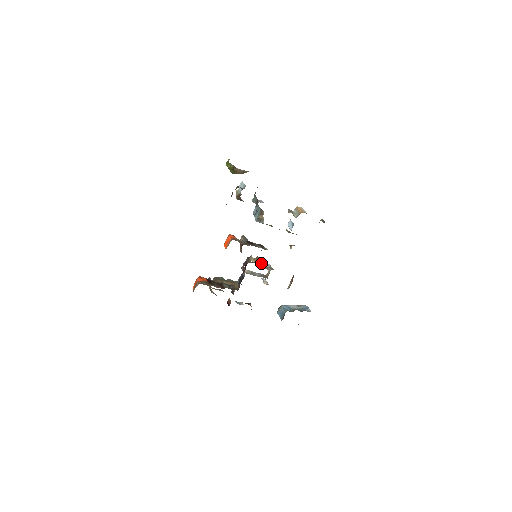
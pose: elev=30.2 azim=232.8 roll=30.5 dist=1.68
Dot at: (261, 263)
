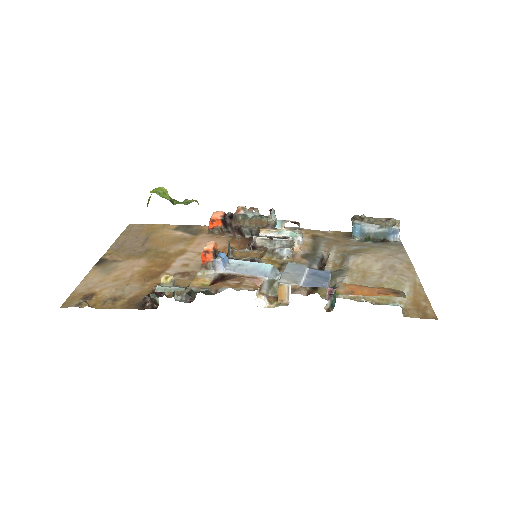
Dot at: (272, 251)
